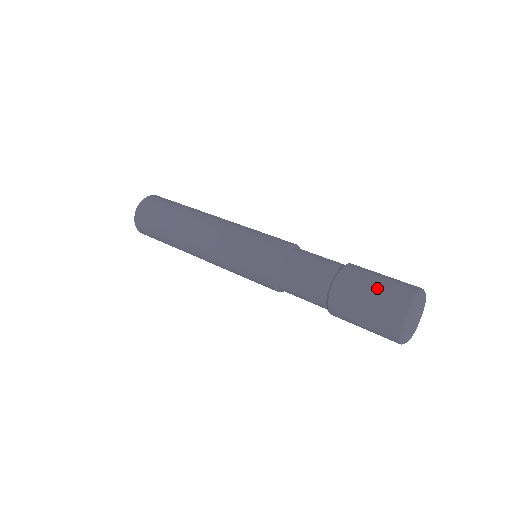
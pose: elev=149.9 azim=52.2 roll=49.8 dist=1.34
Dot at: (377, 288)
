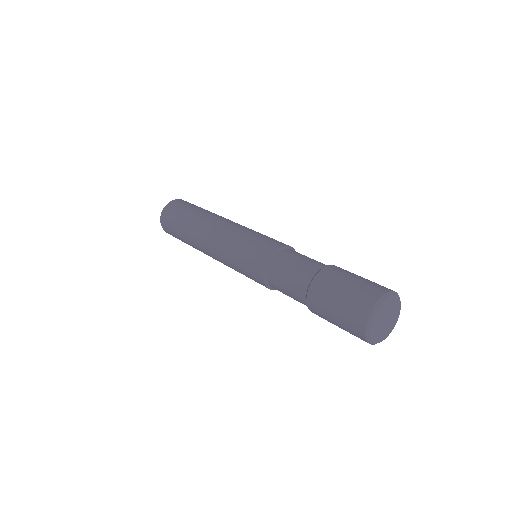
Dot at: (360, 279)
